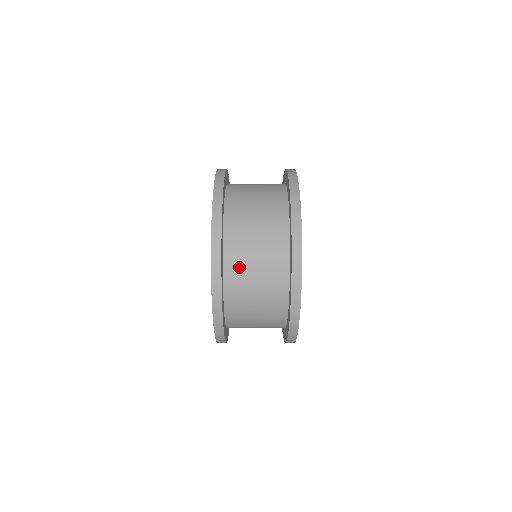
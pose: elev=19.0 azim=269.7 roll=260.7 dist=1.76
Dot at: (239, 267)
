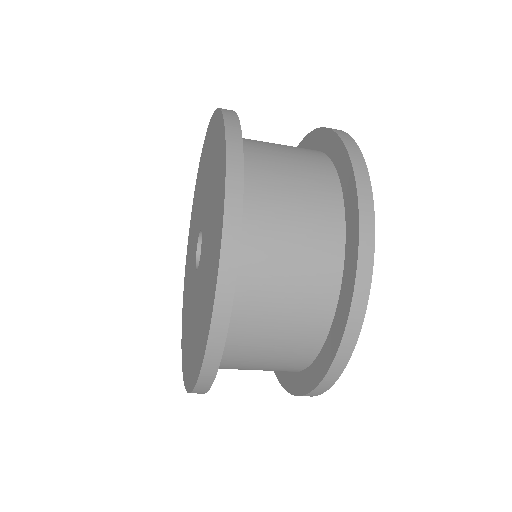
Dot at: (258, 284)
